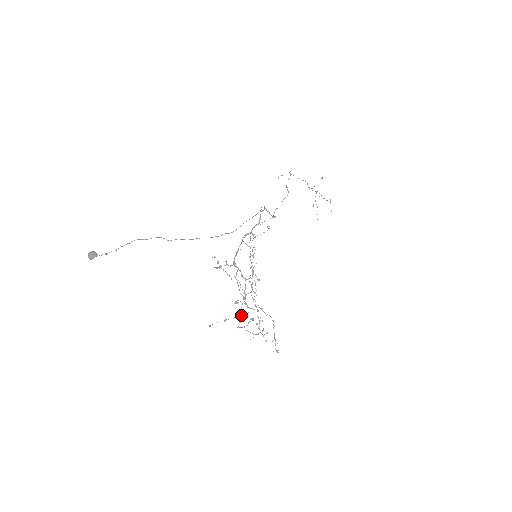
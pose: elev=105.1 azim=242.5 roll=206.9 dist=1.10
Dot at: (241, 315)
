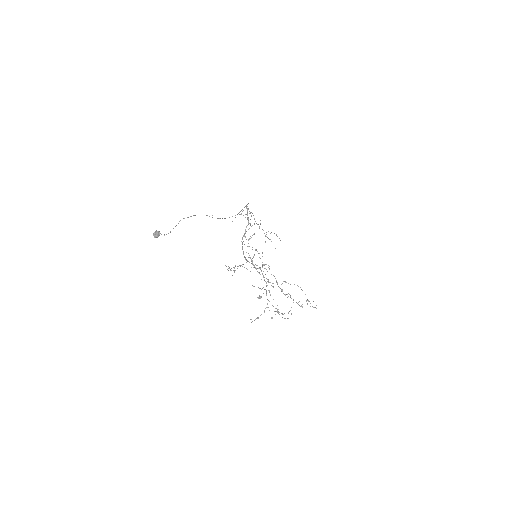
Dot at: occluded
